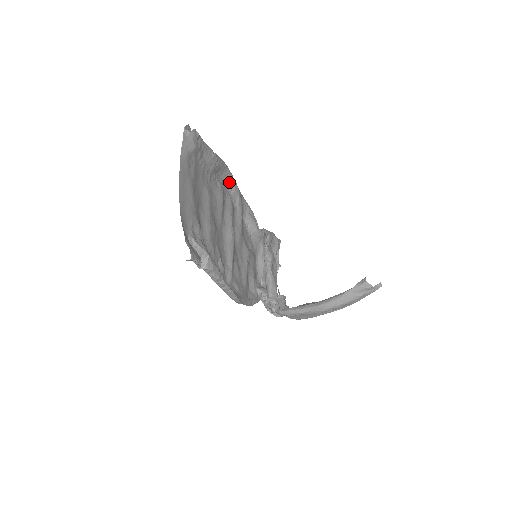
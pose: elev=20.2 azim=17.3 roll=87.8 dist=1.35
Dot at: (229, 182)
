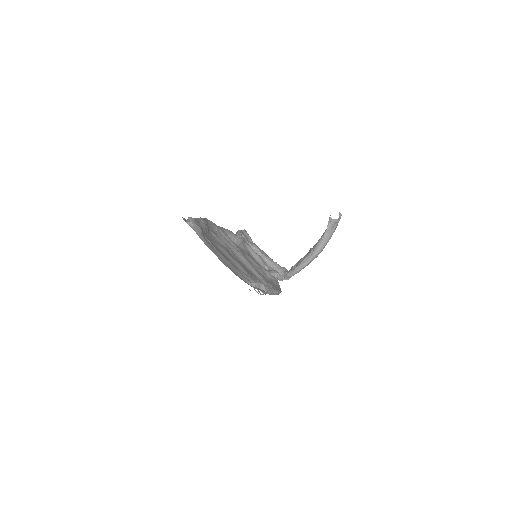
Dot at: (212, 226)
